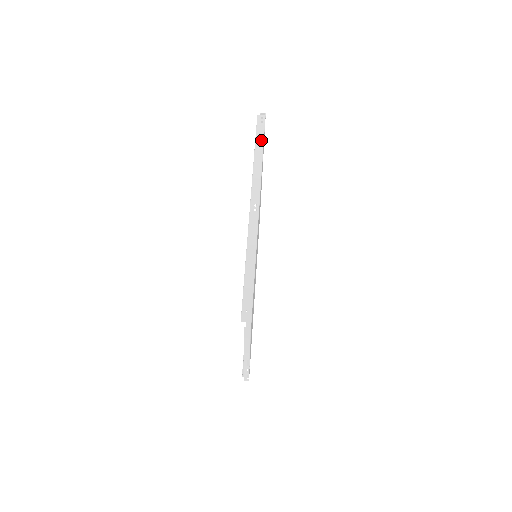
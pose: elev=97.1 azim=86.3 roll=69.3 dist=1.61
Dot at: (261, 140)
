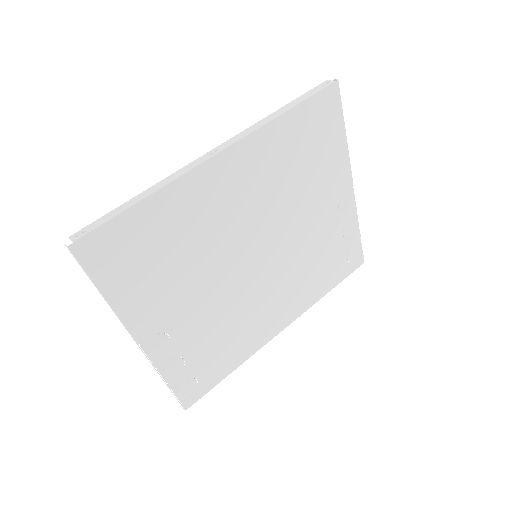
Dot at: (300, 100)
